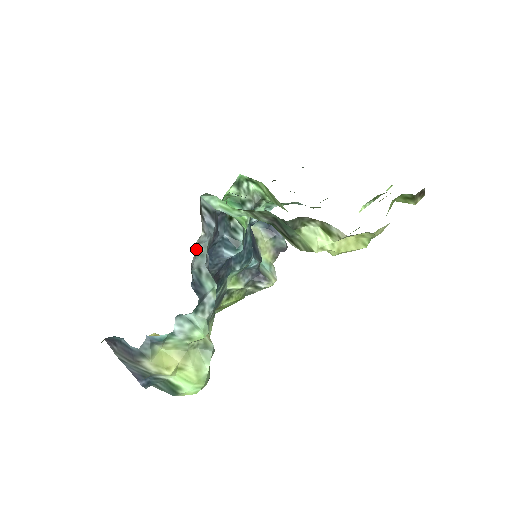
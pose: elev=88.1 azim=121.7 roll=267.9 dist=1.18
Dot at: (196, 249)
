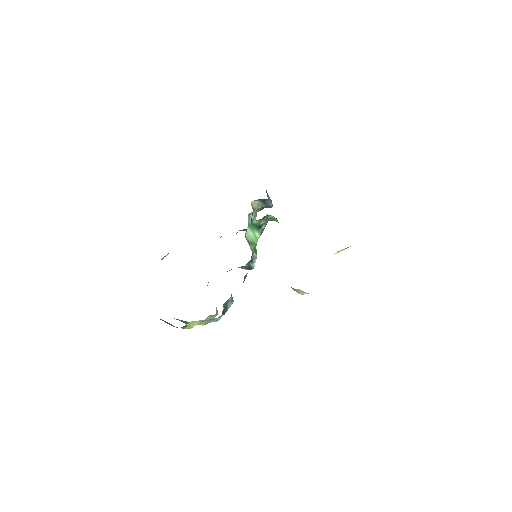
Dot at: occluded
